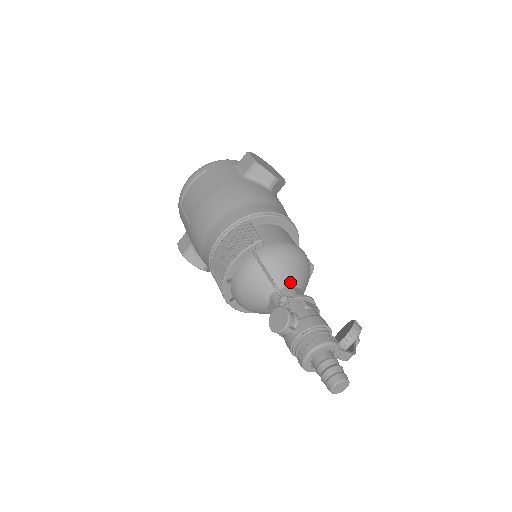
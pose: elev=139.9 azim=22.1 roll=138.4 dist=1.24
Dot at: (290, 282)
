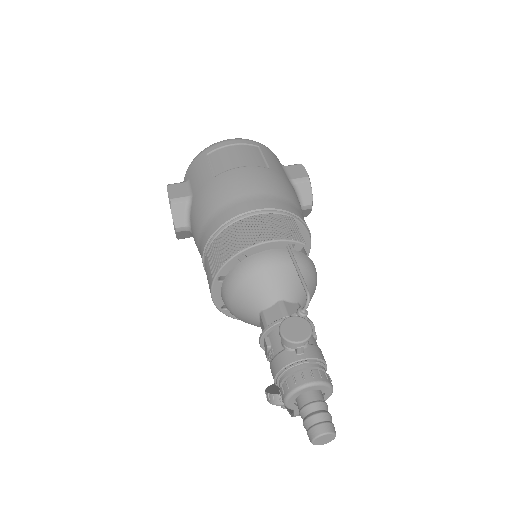
Dot at: (301, 302)
